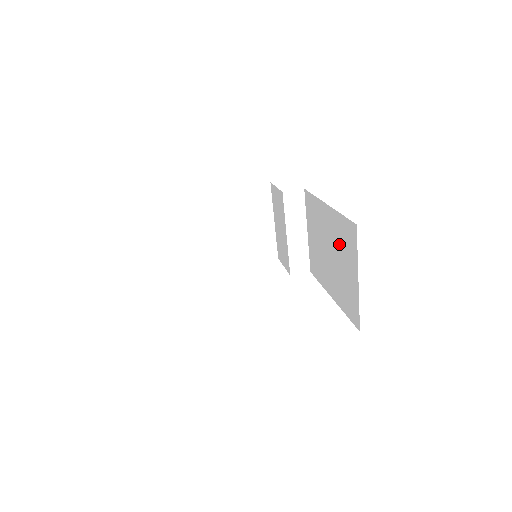
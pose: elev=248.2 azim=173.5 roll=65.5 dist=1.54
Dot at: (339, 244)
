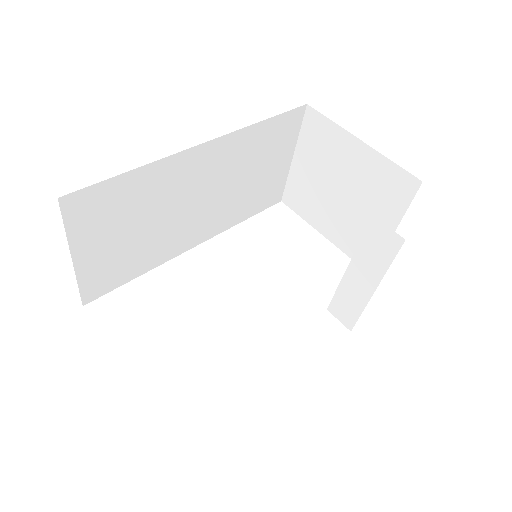
Dot at: occluded
